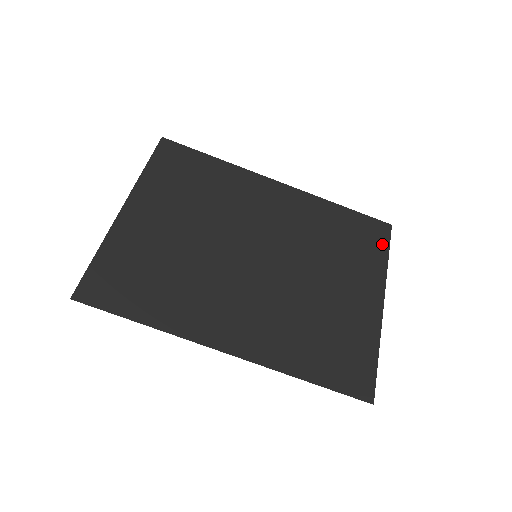
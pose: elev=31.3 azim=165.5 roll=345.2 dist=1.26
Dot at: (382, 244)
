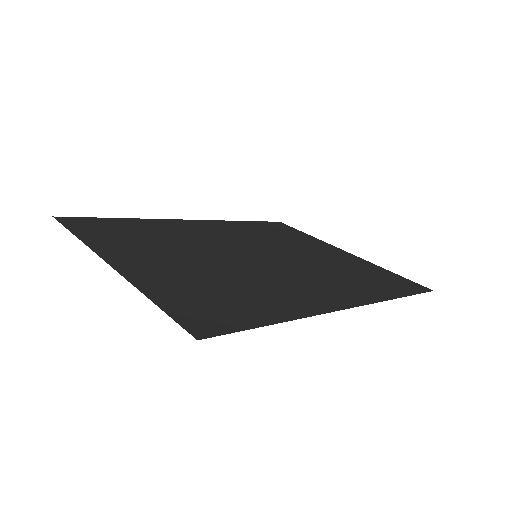
Dot at: (293, 230)
